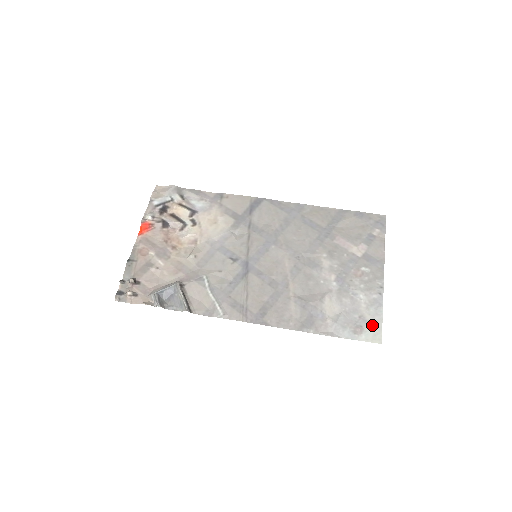
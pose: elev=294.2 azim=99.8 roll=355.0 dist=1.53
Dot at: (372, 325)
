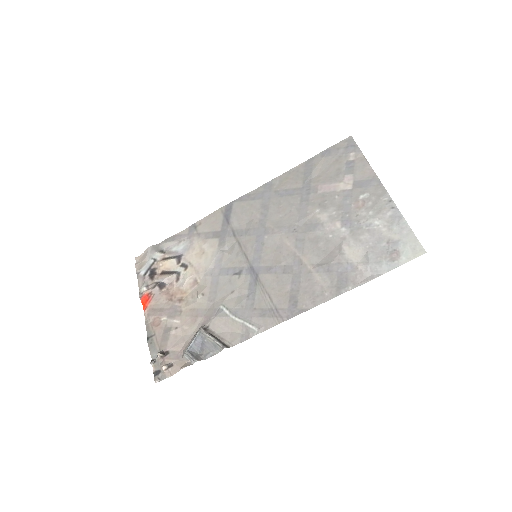
Dot at: (405, 242)
